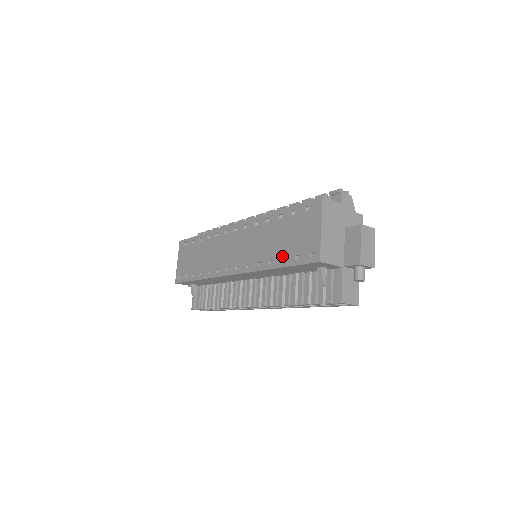
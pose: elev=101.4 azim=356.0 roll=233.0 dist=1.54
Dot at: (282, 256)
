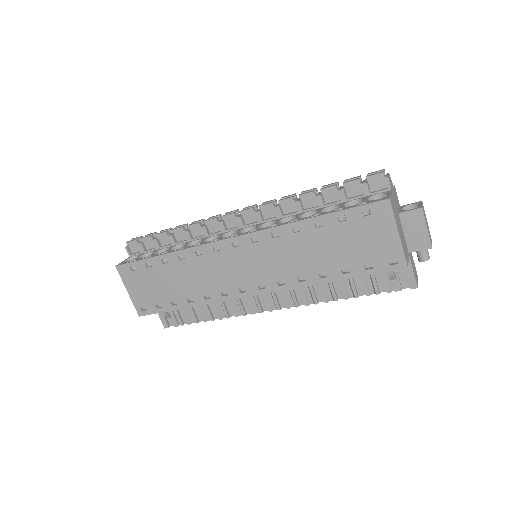
Dot at: (342, 268)
